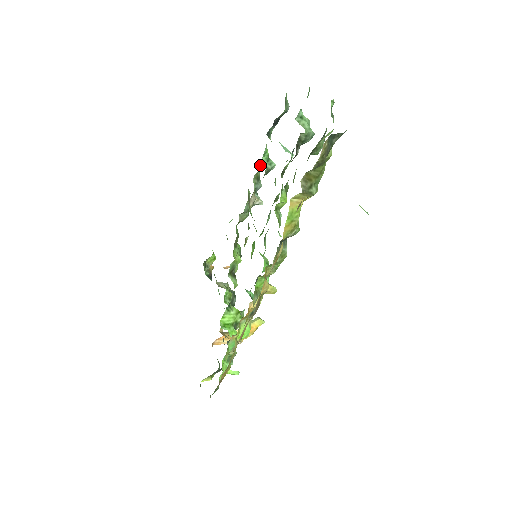
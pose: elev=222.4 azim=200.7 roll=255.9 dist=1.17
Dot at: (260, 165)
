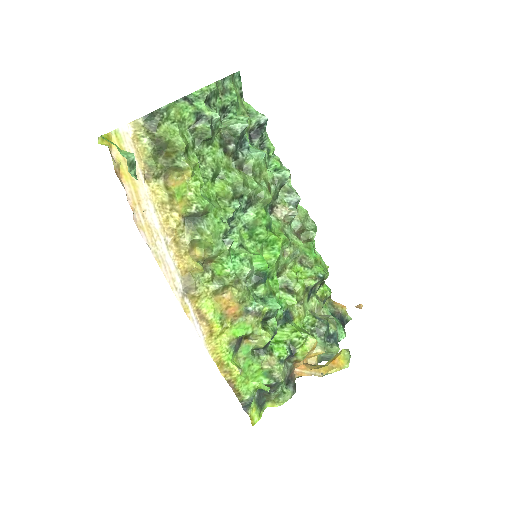
Dot at: (288, 179)
